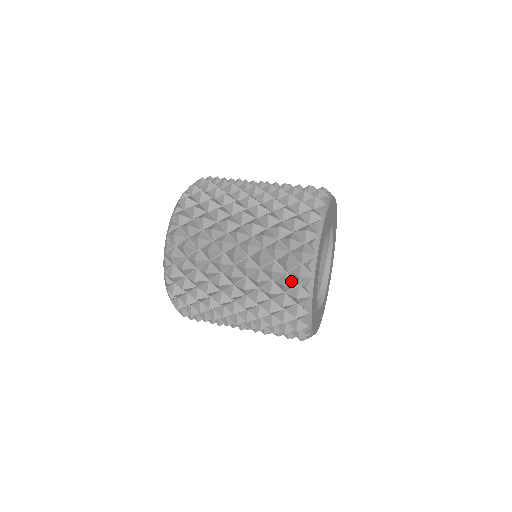
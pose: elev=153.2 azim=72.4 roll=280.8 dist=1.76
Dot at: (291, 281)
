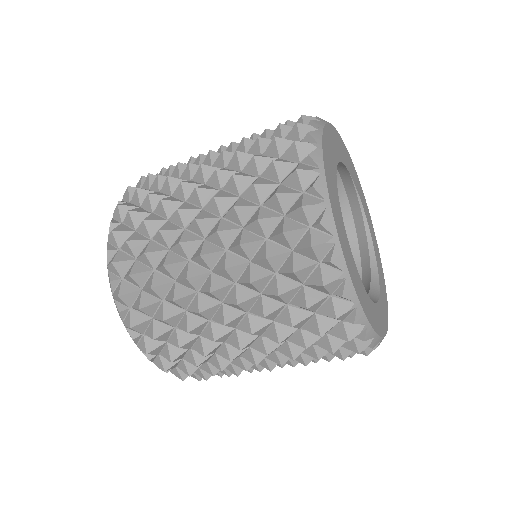
Dot at: (287, 141)
